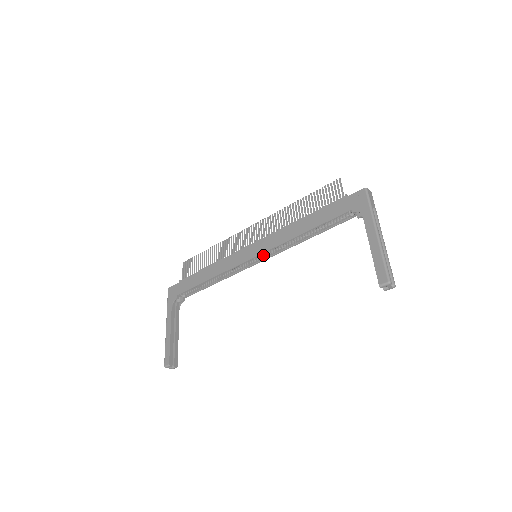
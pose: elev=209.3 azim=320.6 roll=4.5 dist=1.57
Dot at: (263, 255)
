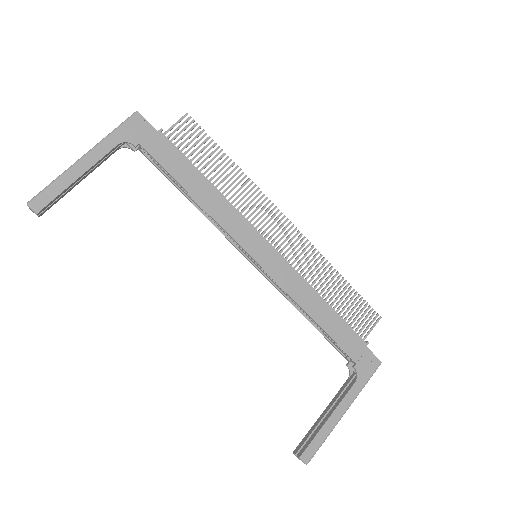
Dot at: occluded
